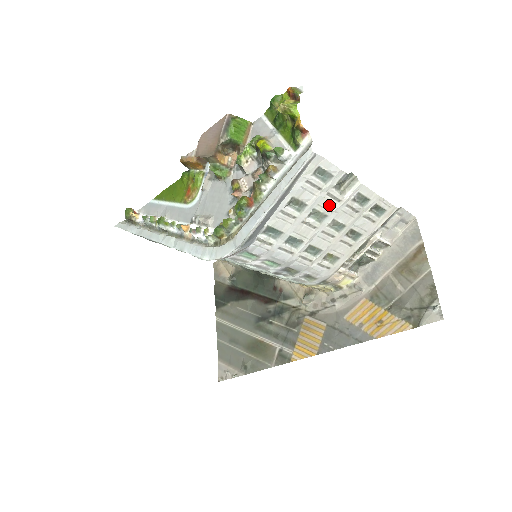
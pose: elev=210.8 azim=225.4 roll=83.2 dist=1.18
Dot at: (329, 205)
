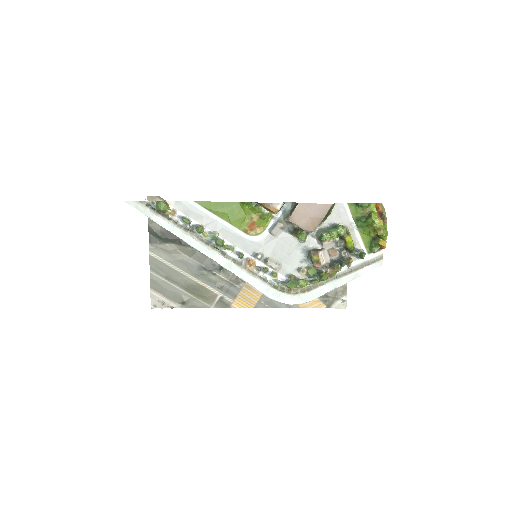
Dot at: occluded
